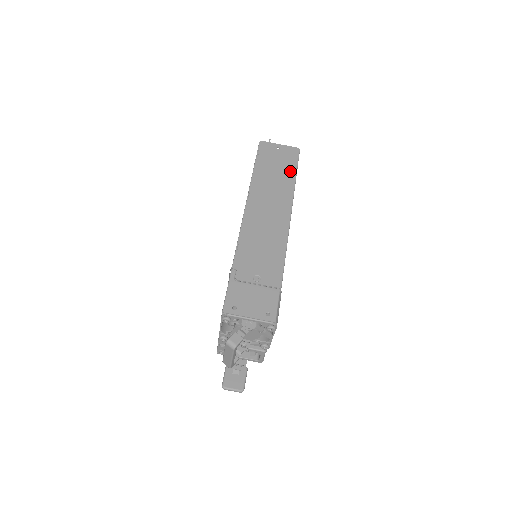
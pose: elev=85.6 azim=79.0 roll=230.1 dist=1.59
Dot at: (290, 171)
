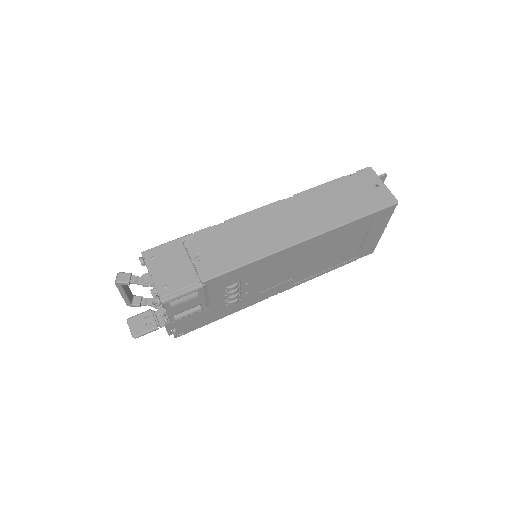
Dot at: (357, 211)
